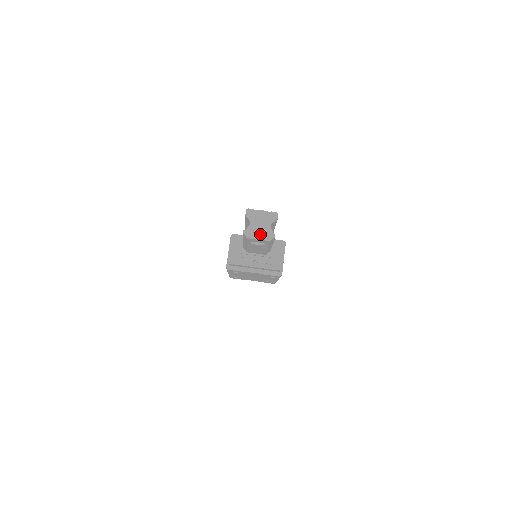
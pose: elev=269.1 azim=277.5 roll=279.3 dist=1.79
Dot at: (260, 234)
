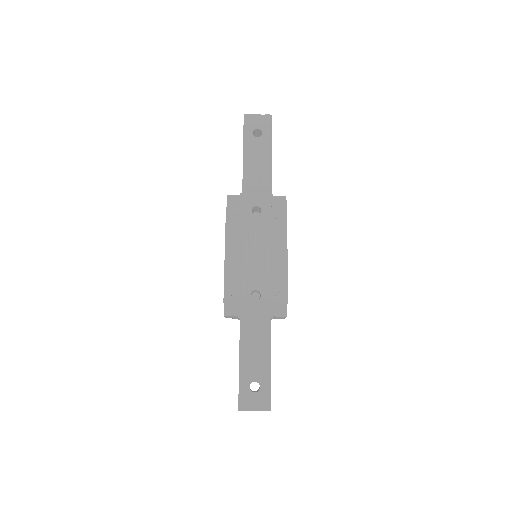
Dot at: occluded
